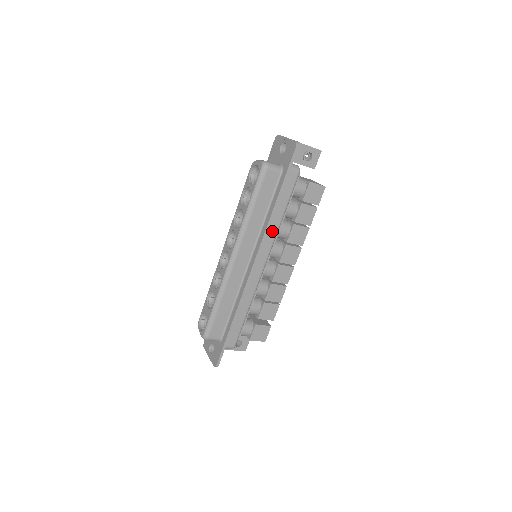
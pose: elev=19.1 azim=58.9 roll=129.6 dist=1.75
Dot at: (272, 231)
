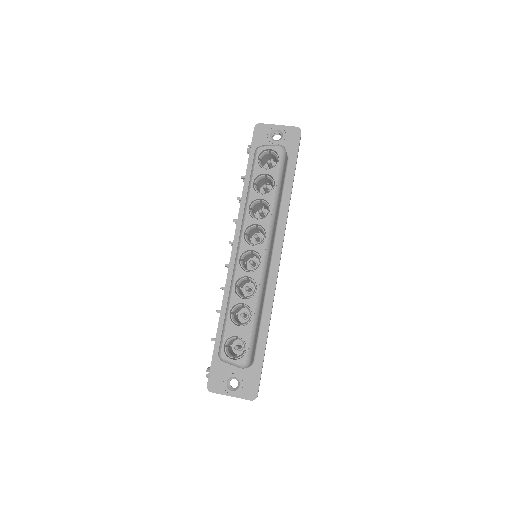
Dot at: occluded
